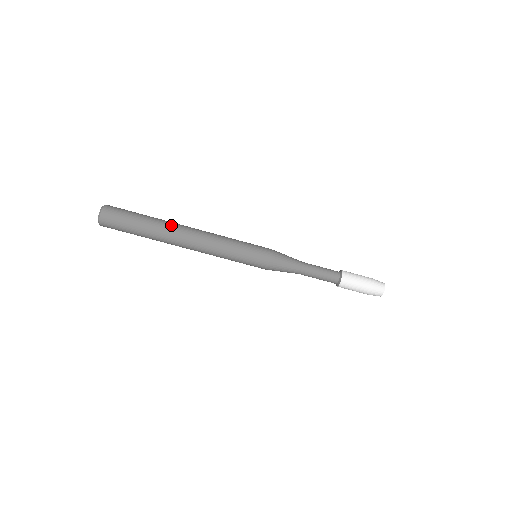
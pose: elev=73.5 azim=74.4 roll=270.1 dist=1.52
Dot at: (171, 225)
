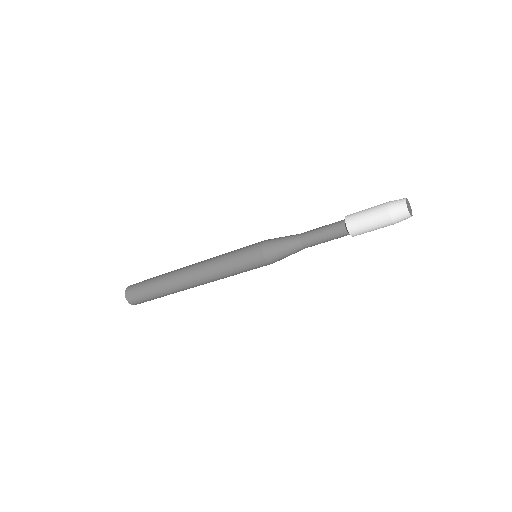
Dot at: (174, 284)
